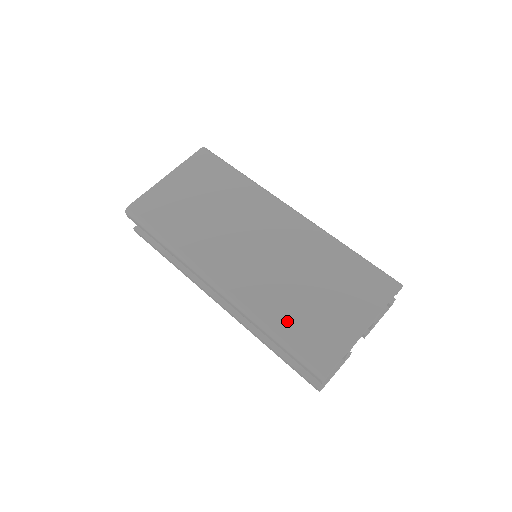
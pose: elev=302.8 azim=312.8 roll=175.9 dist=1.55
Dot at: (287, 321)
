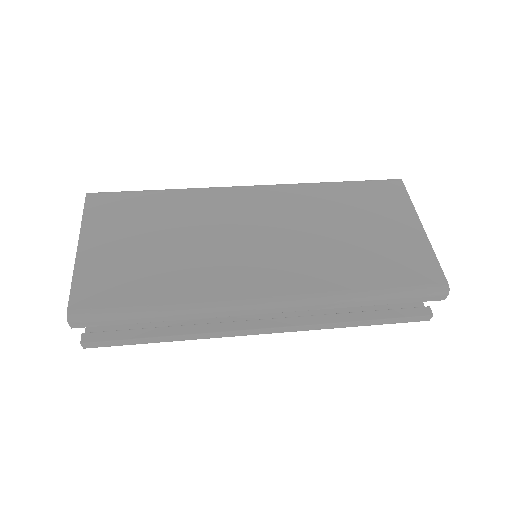
Dot at: (368, 273)
